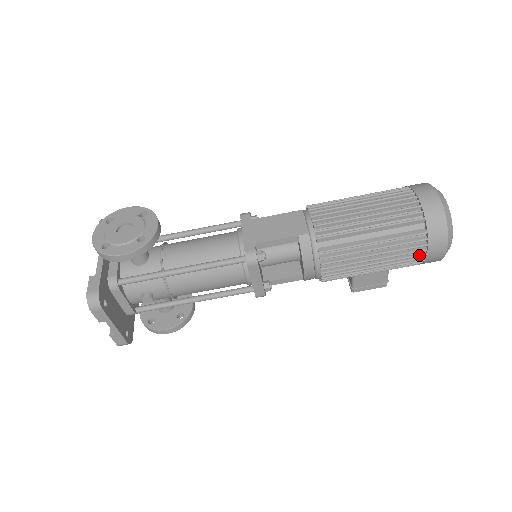
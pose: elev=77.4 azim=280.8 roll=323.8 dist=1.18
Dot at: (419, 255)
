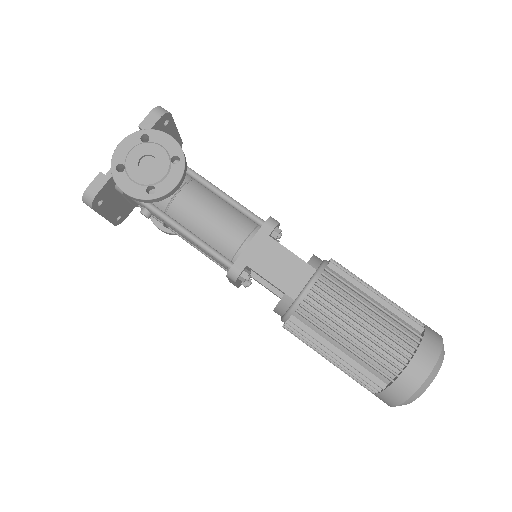
Dot at: (366, 388)
